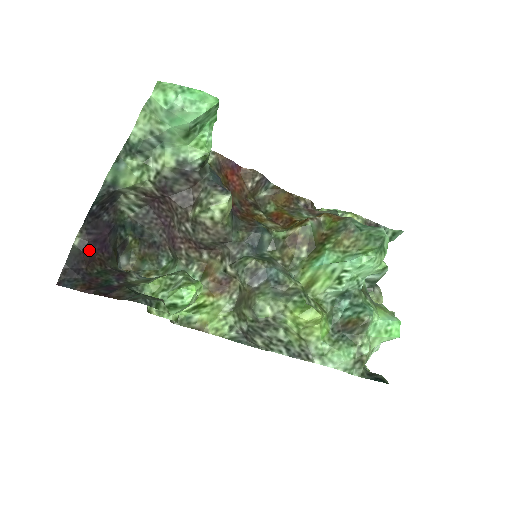
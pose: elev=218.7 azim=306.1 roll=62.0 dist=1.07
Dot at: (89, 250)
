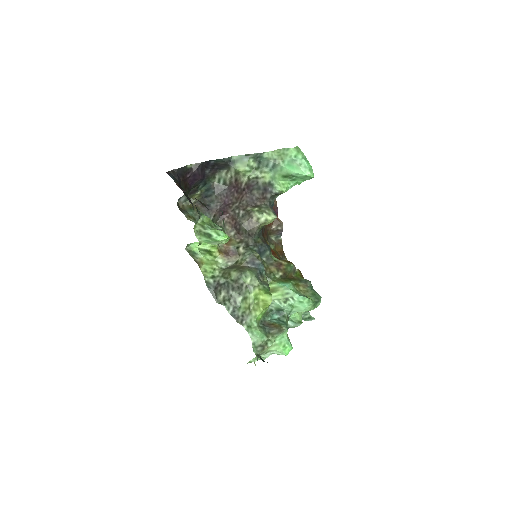
Dot at: (189, 175)
